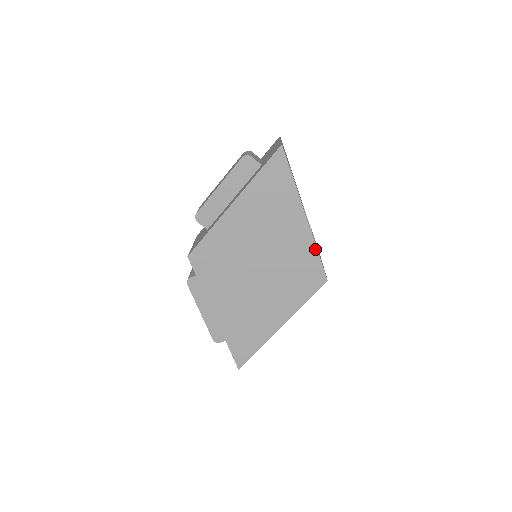
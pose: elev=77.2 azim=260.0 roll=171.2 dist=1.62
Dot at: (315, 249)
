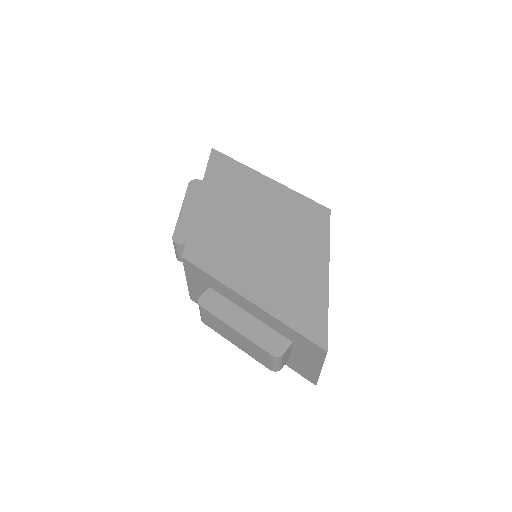
Dot at: (296, 193)
